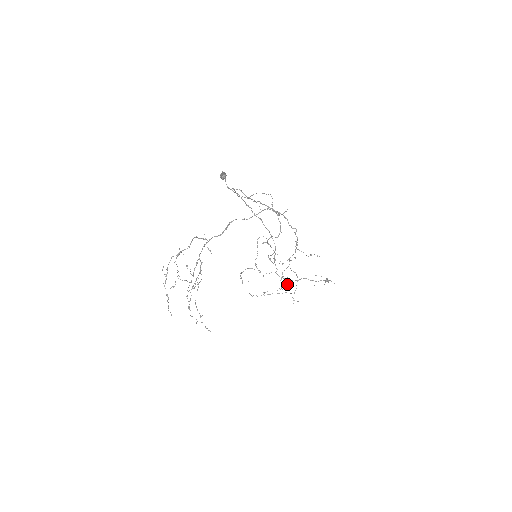
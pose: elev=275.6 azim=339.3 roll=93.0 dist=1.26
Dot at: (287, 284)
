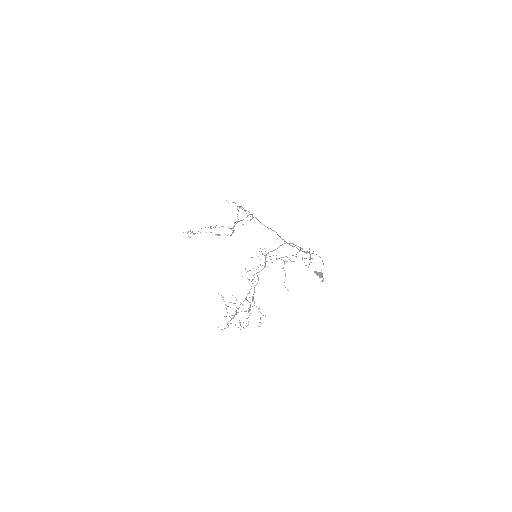
Dot at: occluded
